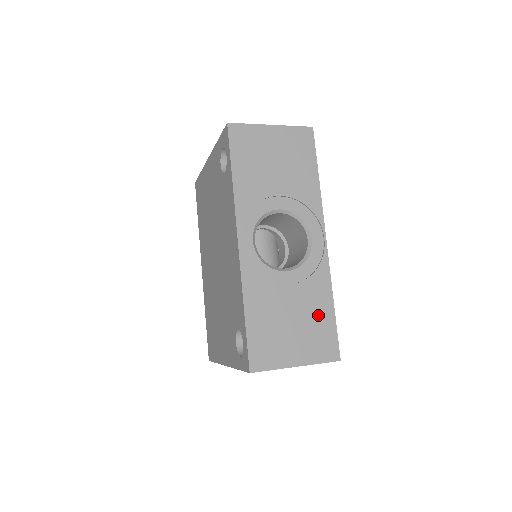
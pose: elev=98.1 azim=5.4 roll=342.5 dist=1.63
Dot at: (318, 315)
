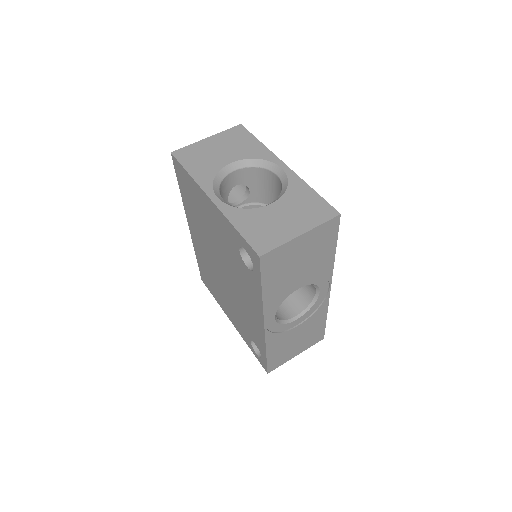
Dot at: (315, 328)
